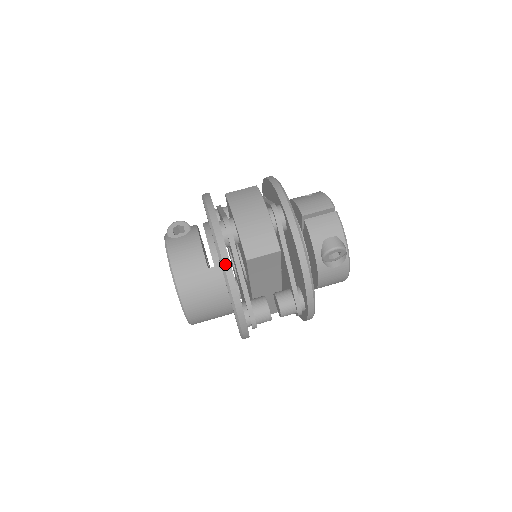
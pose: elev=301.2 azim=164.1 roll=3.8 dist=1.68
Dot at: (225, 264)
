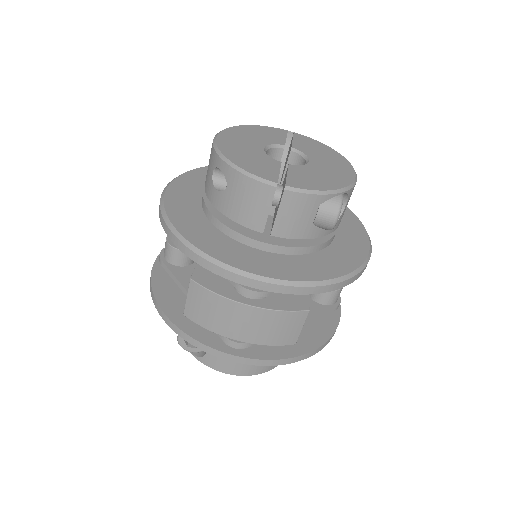
Dot at: (286, 363)
